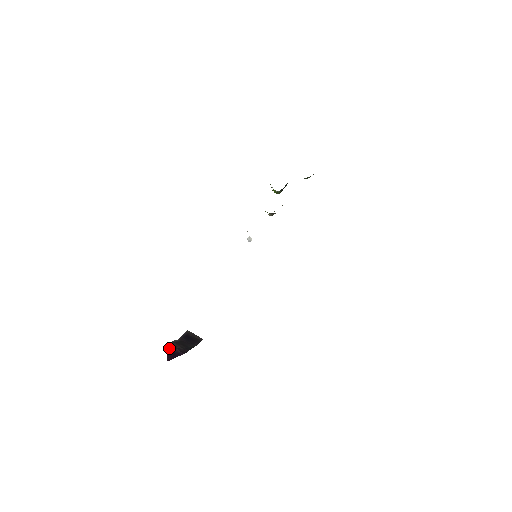
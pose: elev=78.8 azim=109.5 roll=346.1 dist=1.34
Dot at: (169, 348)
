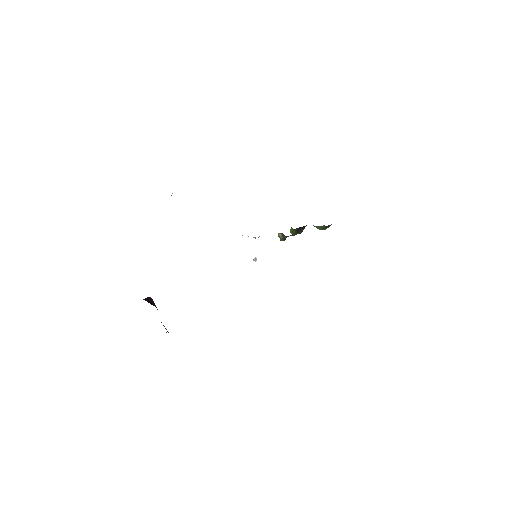
Dot at: (149, 297)
